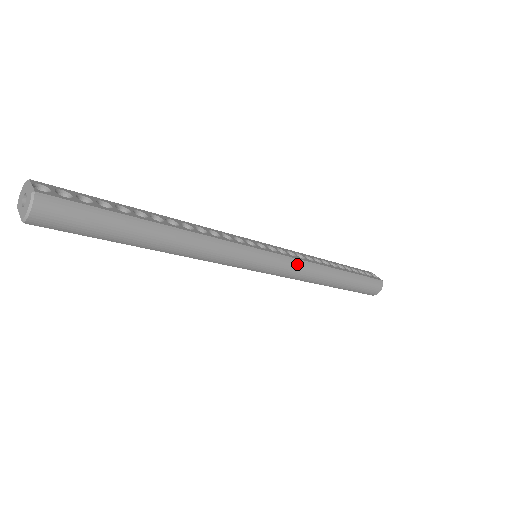
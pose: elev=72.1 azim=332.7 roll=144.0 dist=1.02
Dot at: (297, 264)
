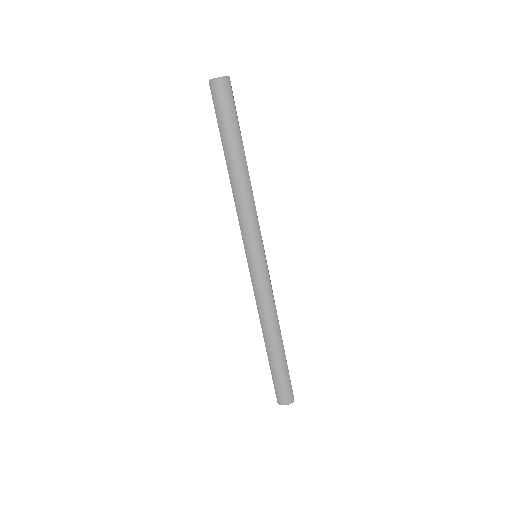
Dot at: (269, 291)
